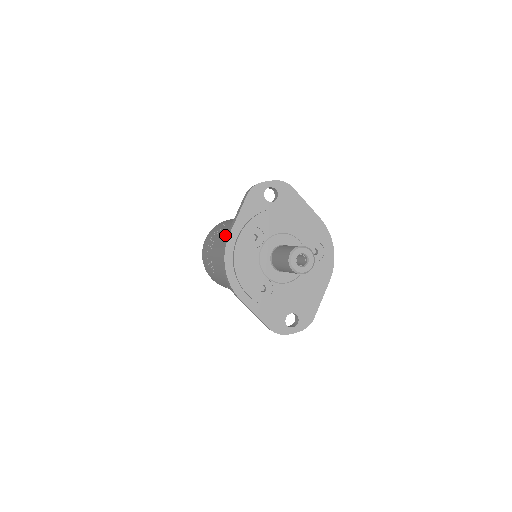
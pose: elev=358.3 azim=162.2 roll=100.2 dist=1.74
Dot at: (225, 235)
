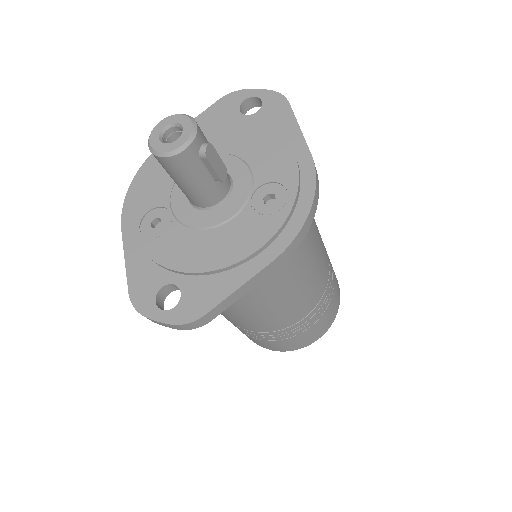
Dot at: occluded
